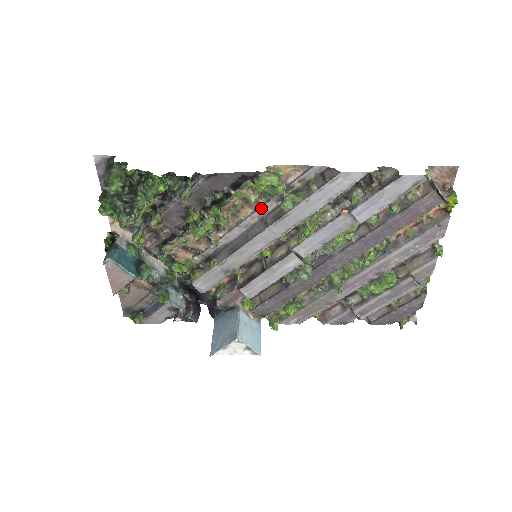
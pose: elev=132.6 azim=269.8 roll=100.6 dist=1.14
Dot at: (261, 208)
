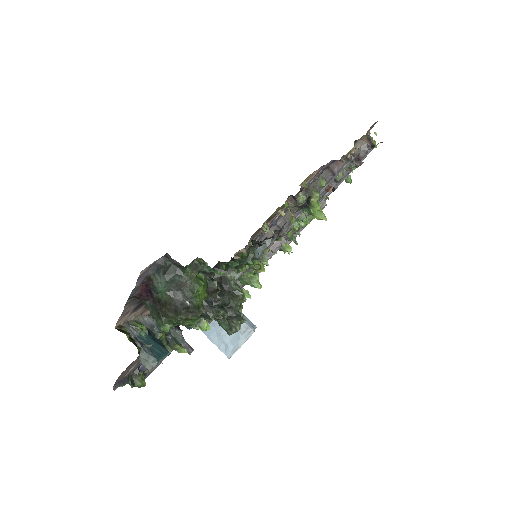
Dot at: (277, 217)
